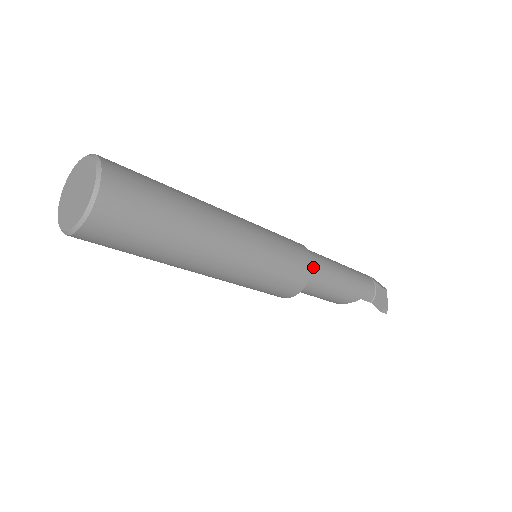
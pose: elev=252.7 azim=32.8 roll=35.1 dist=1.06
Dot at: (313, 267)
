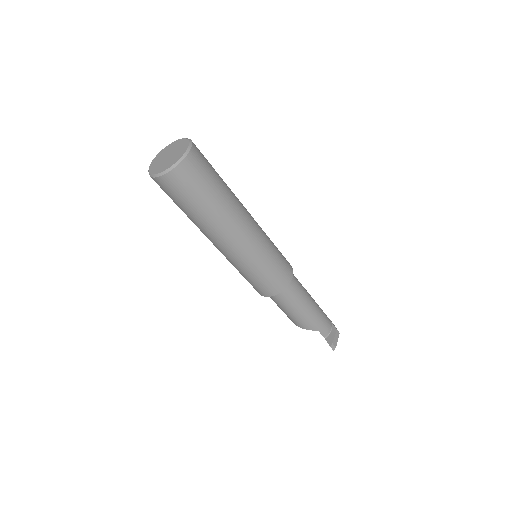
Dot at: (292, 284)
